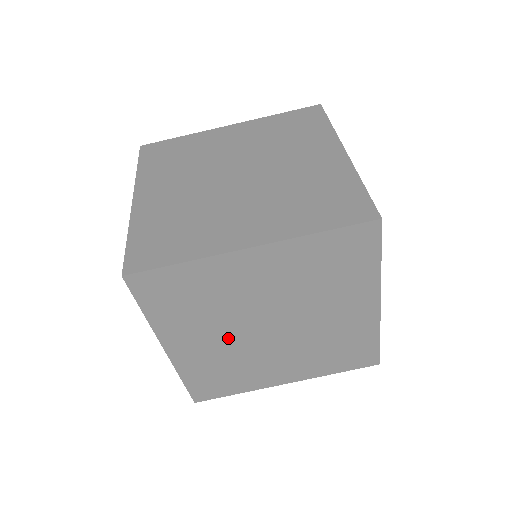
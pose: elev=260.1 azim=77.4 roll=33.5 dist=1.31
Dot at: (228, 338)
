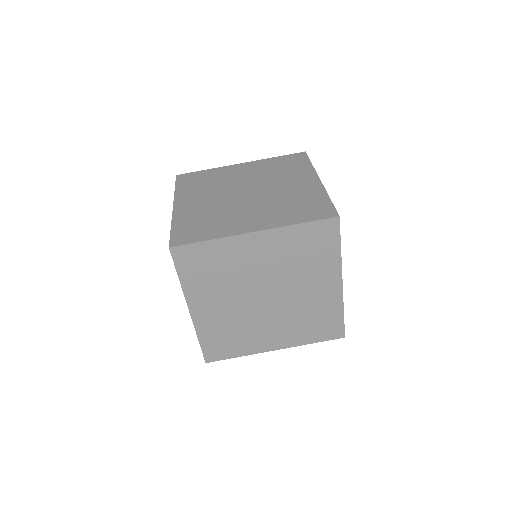
Dot at: (235, 304)
